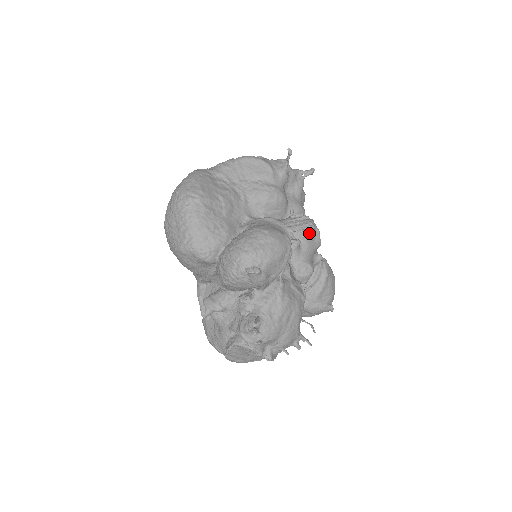
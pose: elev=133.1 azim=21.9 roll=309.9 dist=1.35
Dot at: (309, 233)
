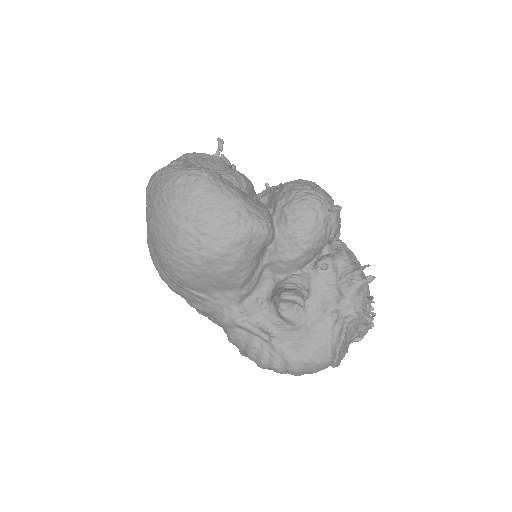
Dot at: occluded
